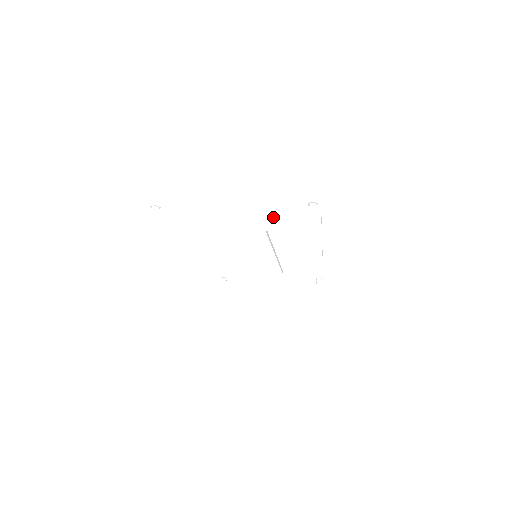
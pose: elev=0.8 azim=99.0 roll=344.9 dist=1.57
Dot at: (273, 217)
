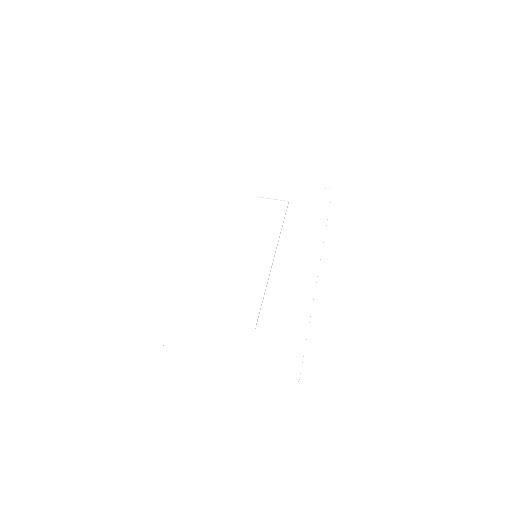
Dot at: (260, 373)
